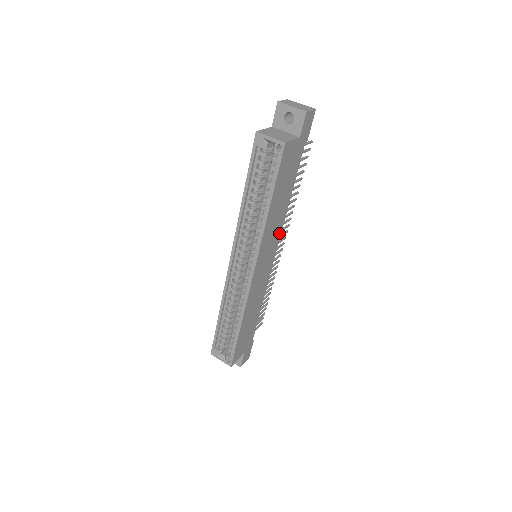
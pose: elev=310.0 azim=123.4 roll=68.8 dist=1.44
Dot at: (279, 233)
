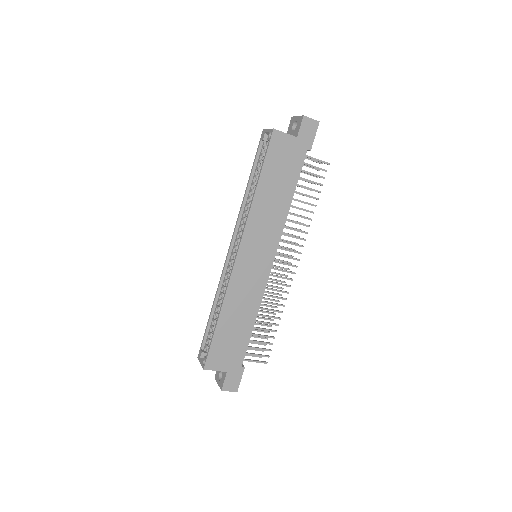
Dot at: (278, 234)
